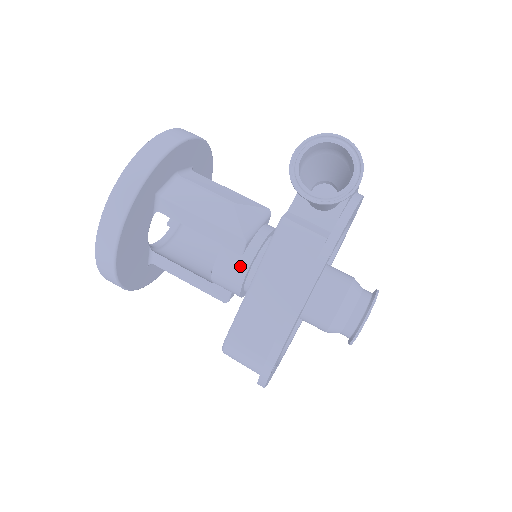
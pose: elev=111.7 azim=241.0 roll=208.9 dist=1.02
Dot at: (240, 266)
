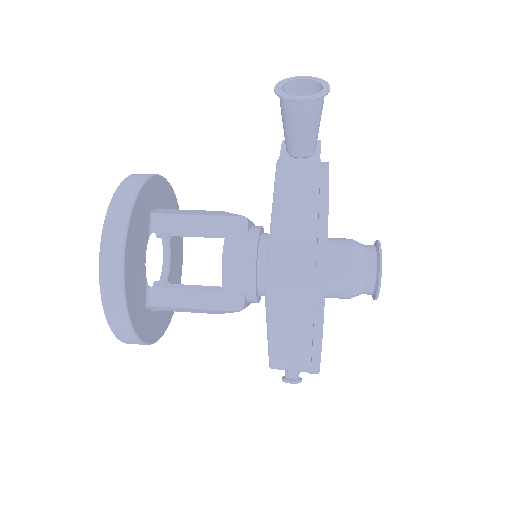
Dot at: (248, 246)
